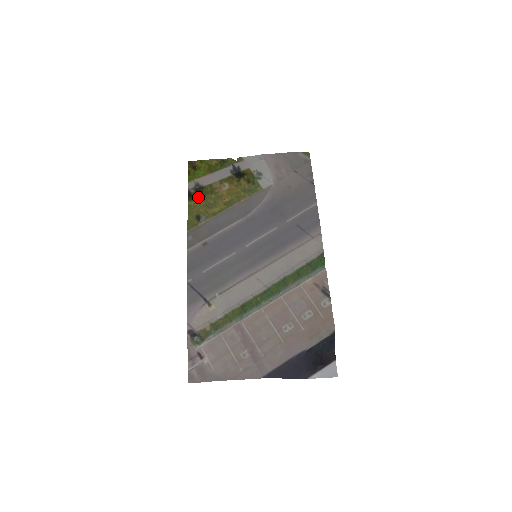
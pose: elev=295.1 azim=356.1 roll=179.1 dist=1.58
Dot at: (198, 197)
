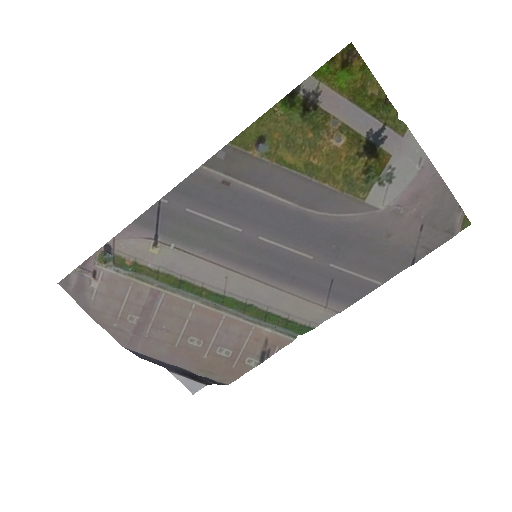
Dot at: (296, 111)
